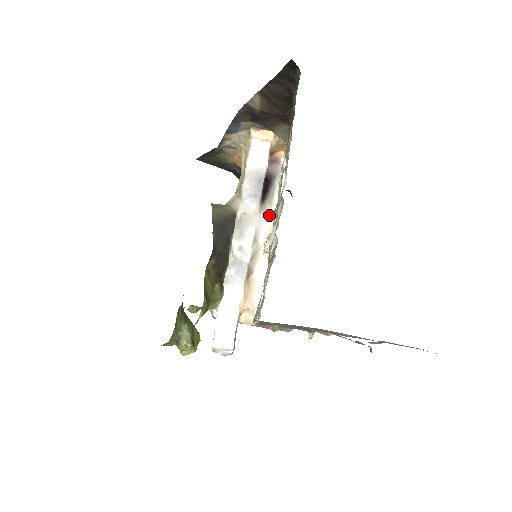
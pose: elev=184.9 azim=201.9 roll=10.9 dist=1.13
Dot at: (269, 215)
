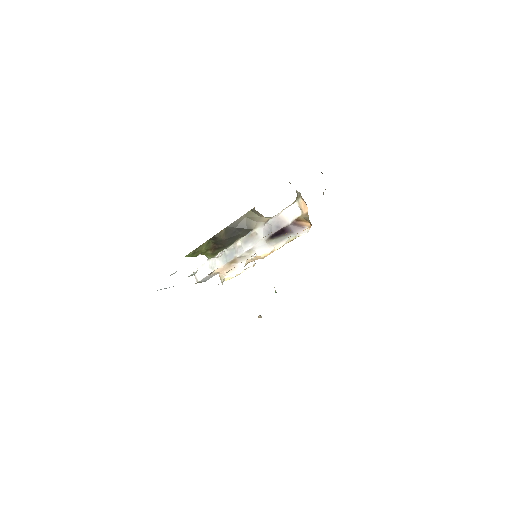
Dot at: (271, 247)
